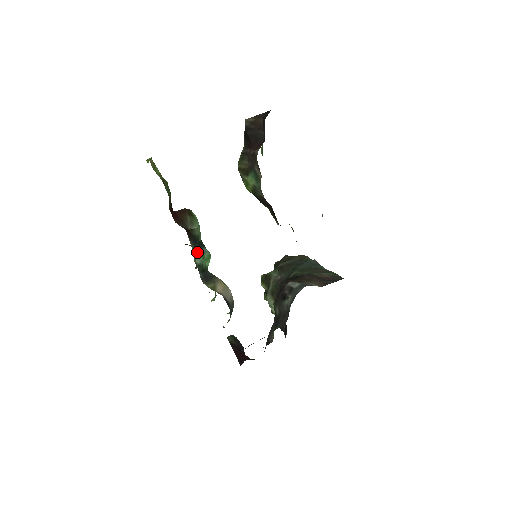
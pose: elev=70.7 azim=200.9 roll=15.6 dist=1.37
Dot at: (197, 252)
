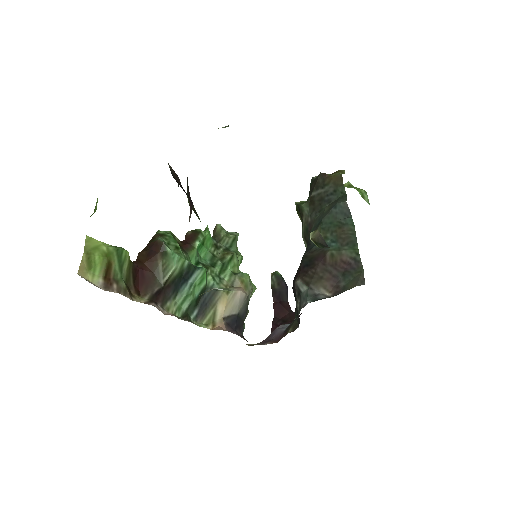
Dot at: (181, 298)
